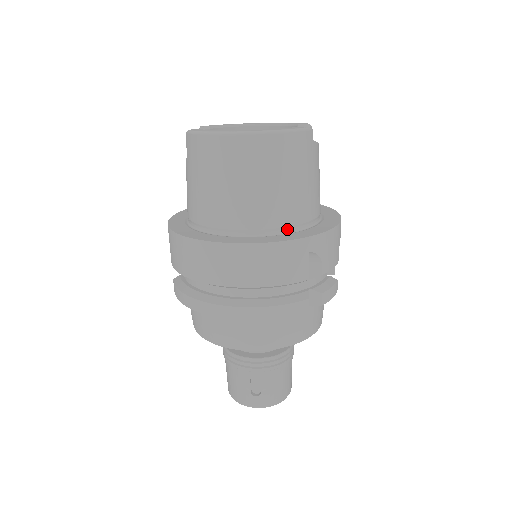
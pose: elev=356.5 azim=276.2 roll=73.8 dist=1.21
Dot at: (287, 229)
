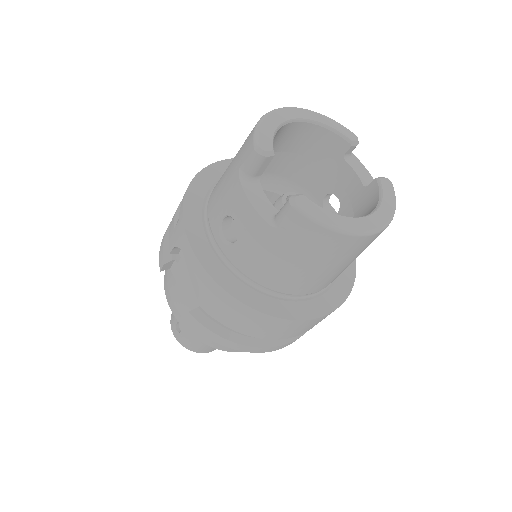
Dot at: occluded
